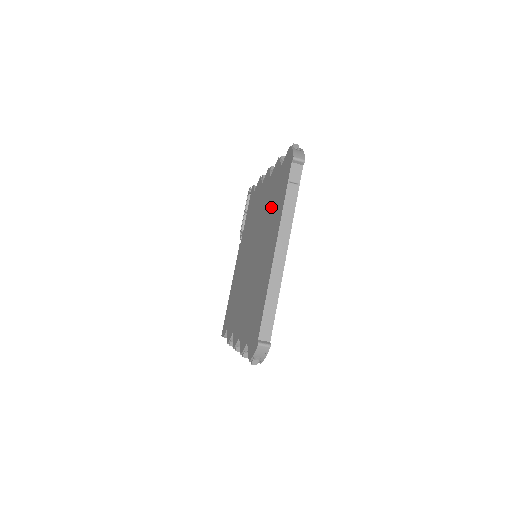
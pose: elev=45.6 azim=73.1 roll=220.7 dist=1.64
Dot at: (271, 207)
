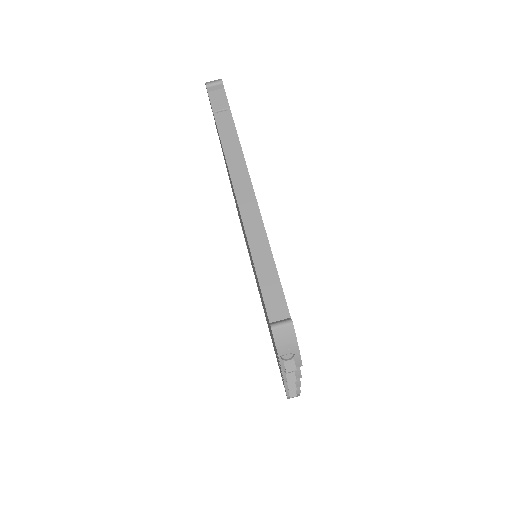
Dot at: occluded
